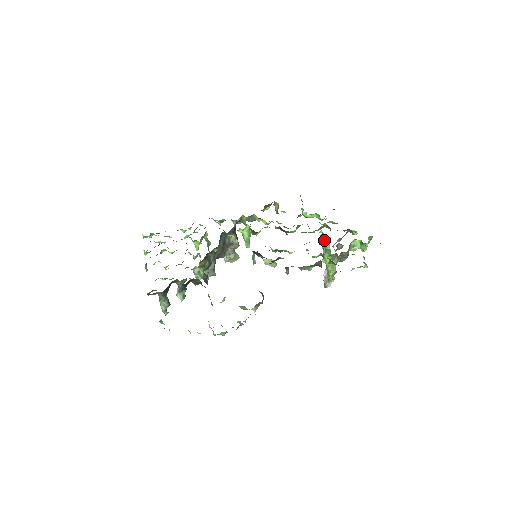
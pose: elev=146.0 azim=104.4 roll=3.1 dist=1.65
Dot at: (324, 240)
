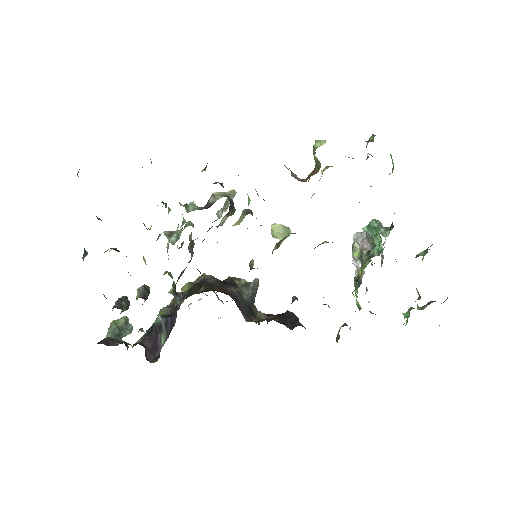
Dot at: (376, 228)
